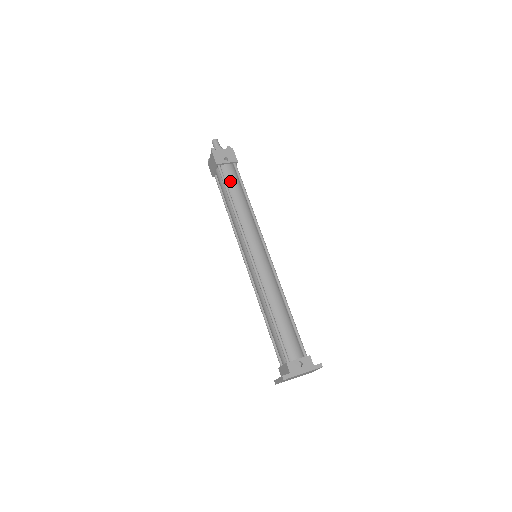
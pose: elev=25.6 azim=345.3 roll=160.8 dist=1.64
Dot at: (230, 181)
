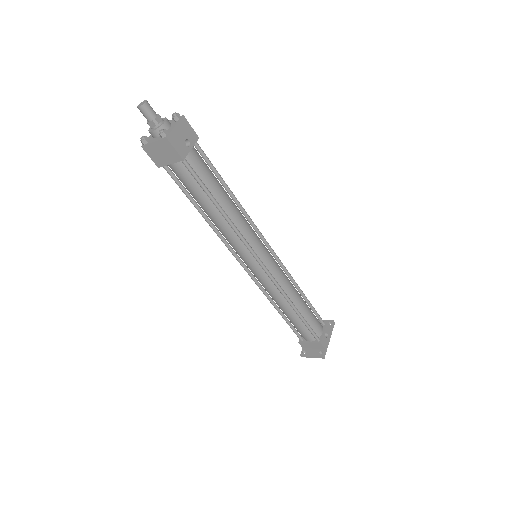
Dot at: (206, 177)
